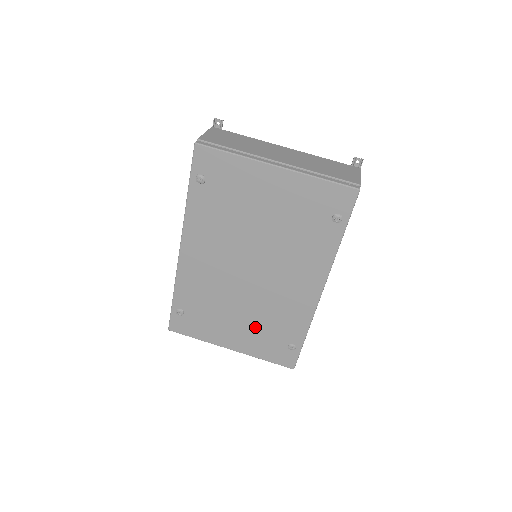
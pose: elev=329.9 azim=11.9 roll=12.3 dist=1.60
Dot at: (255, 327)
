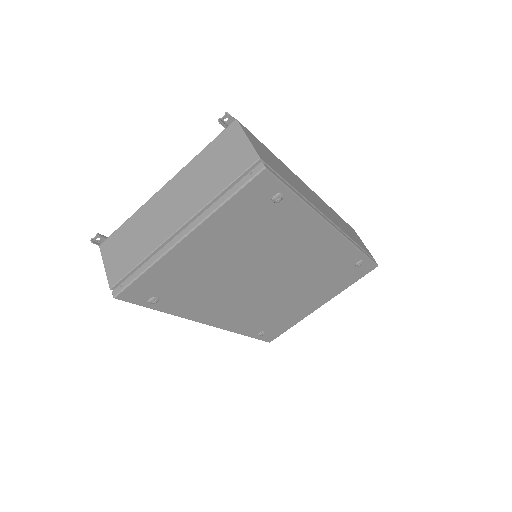
Dot at: (319, 286)
